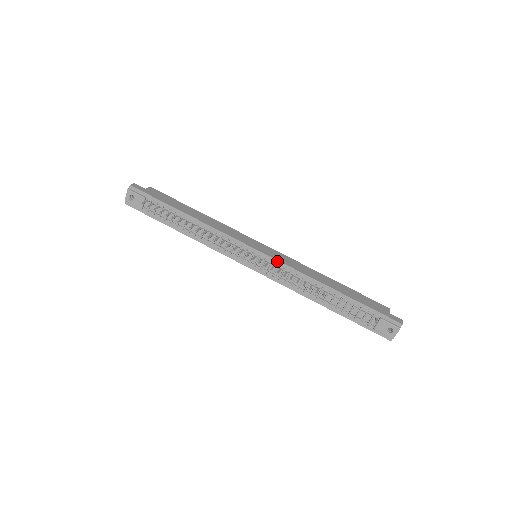
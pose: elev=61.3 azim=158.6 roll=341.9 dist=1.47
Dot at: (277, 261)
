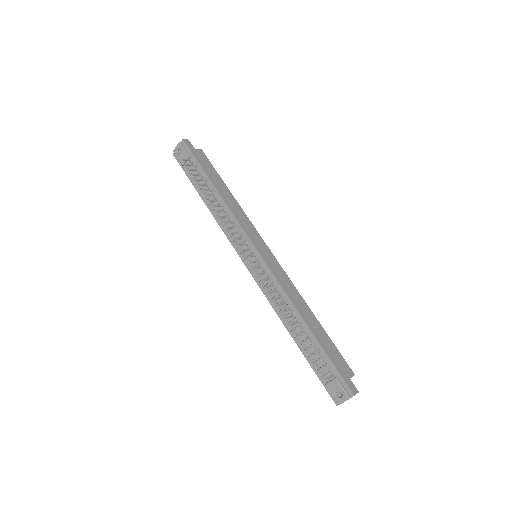
Dot at: (269, 270)
